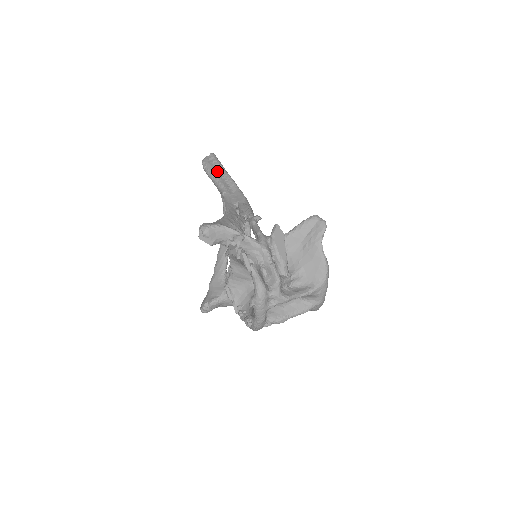
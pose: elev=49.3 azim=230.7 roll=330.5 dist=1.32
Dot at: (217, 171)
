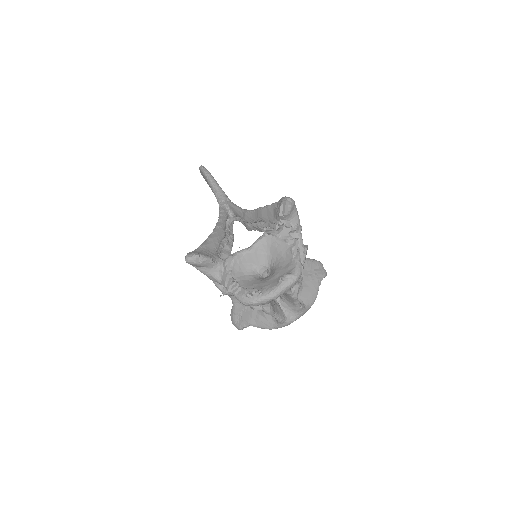
Dot at: occluded
